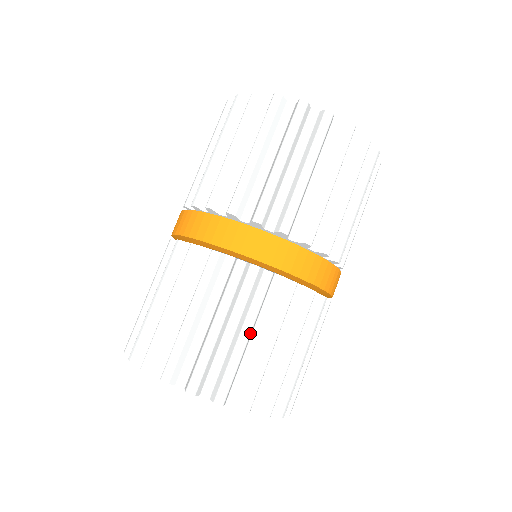
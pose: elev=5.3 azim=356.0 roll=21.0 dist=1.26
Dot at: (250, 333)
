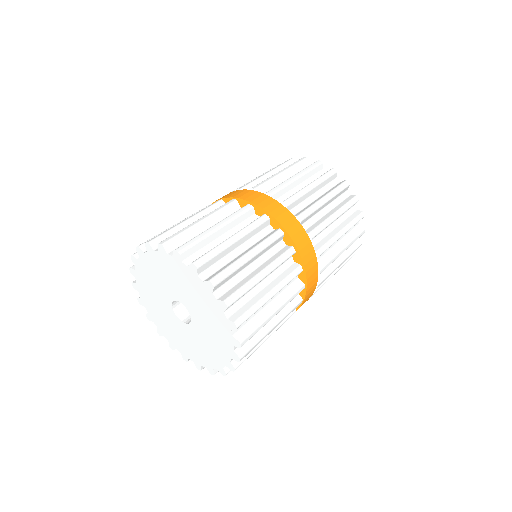
Dot at: (238, 239)
